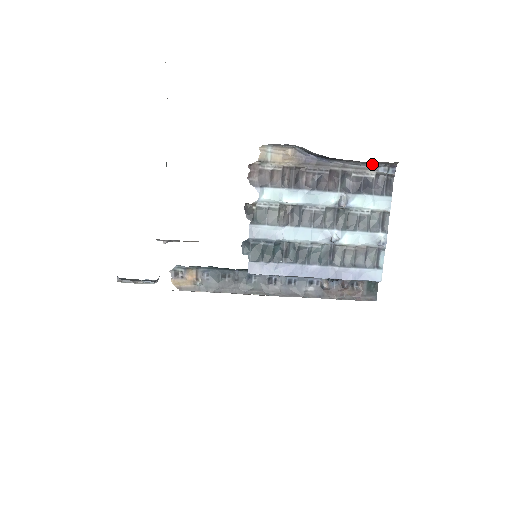
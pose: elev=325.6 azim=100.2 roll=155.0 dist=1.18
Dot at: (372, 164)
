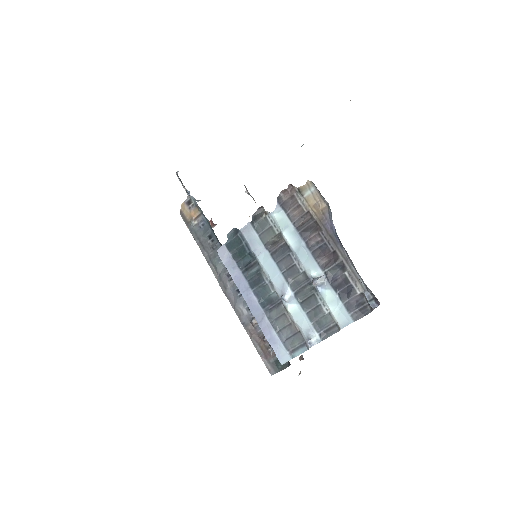
Dot at: occluded
